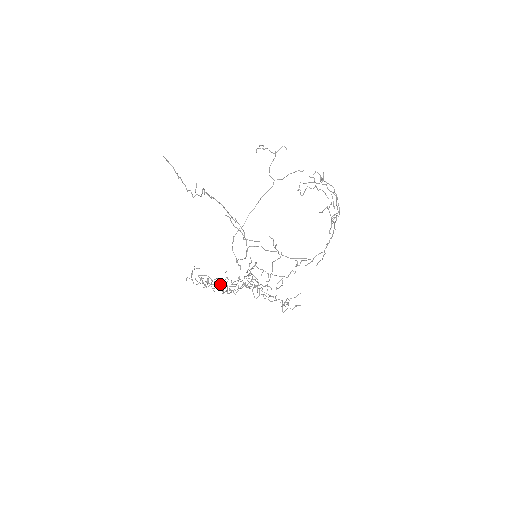
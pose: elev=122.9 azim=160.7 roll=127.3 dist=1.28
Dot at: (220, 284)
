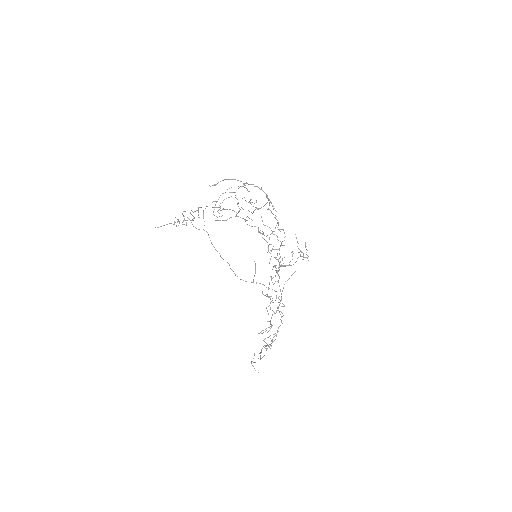
Dot at: (271, 301)
